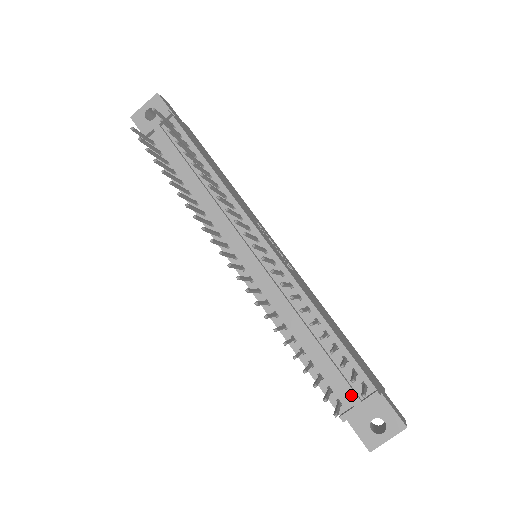
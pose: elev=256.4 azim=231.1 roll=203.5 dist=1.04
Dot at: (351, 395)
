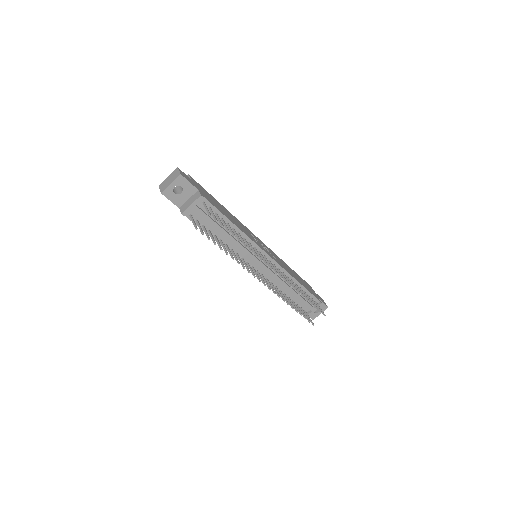
Dot at: (311, 308)
